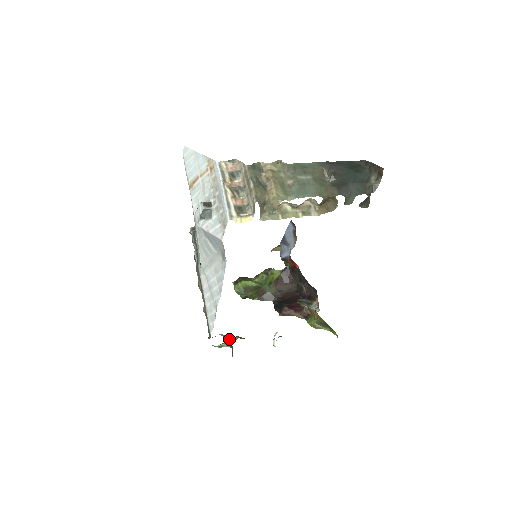
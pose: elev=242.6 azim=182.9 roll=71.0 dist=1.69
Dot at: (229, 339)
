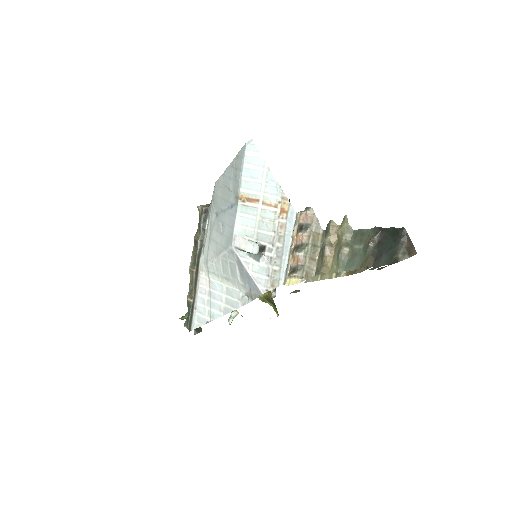
Dot at: occluded
